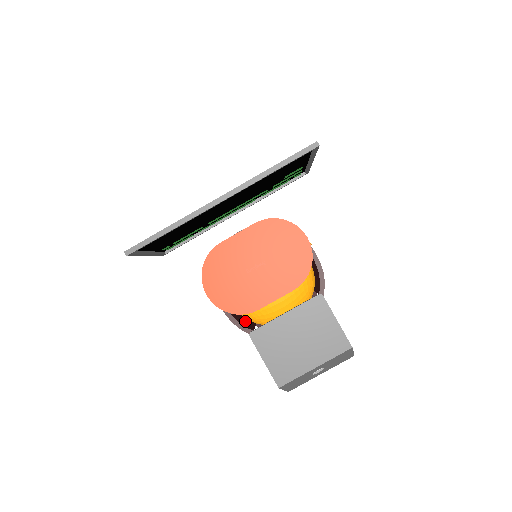
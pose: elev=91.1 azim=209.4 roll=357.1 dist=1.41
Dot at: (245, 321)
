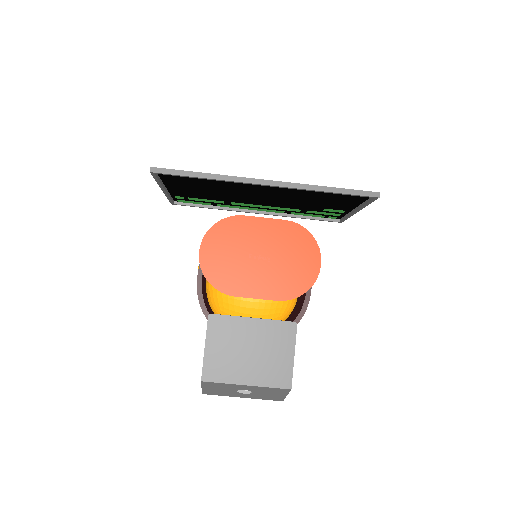
Dot at: (207, 305)
